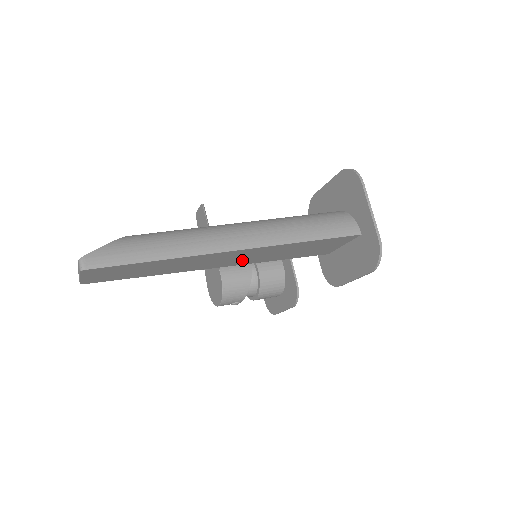
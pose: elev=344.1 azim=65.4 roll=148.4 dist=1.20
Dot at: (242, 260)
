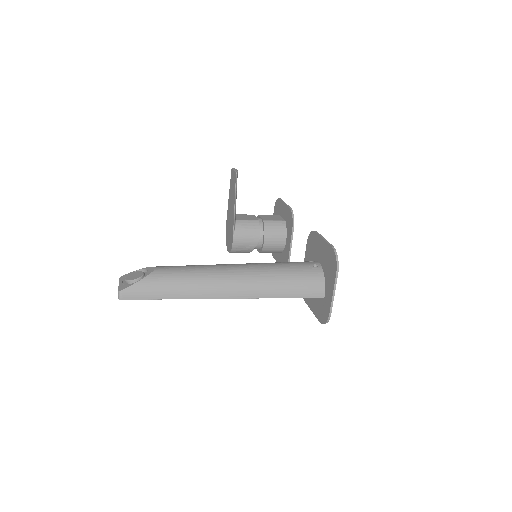
Dot at: occluded
